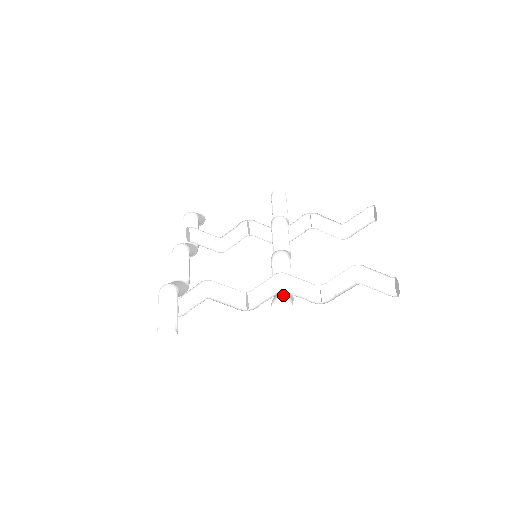
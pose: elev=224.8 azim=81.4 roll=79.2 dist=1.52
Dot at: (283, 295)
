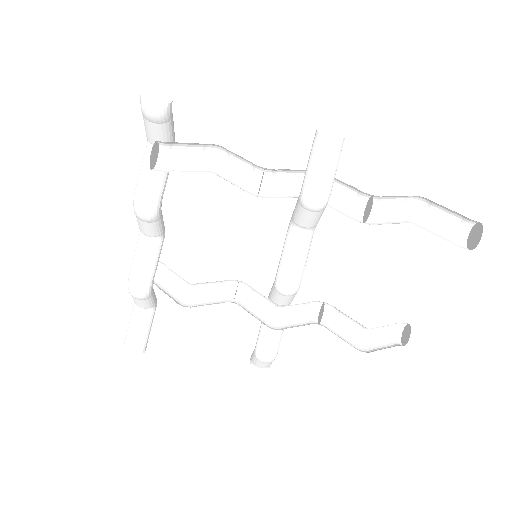
Dot at: occluded
